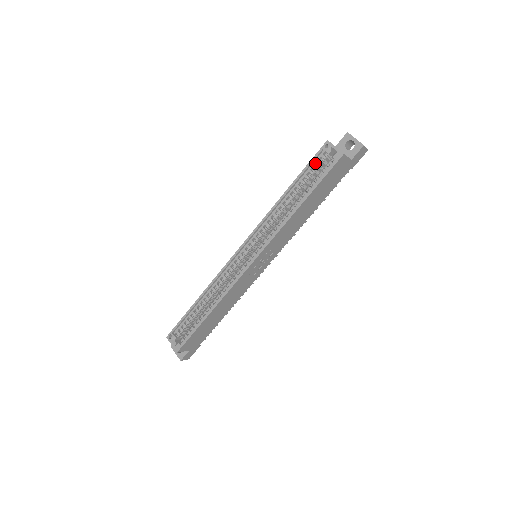
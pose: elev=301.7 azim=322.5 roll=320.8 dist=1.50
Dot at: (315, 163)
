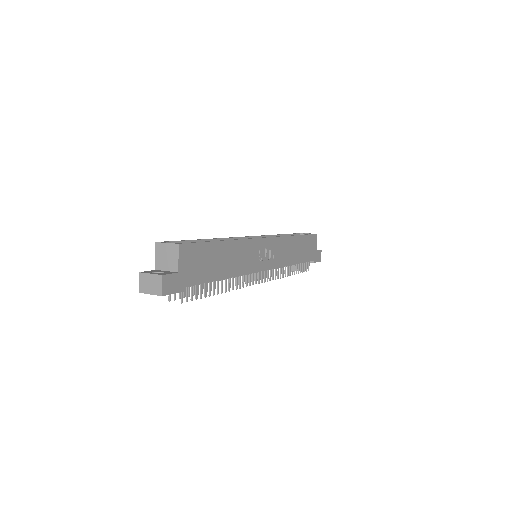
Dot at: occluded
